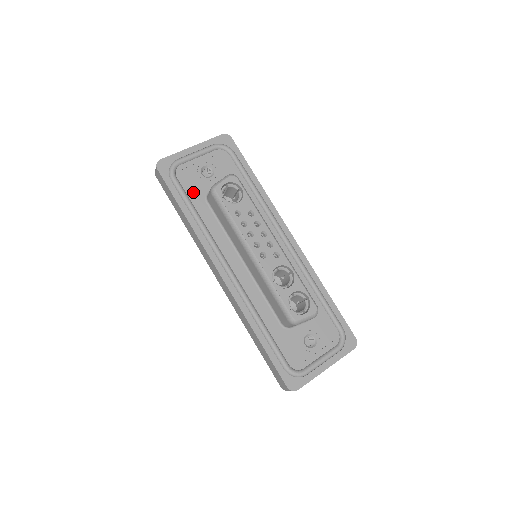
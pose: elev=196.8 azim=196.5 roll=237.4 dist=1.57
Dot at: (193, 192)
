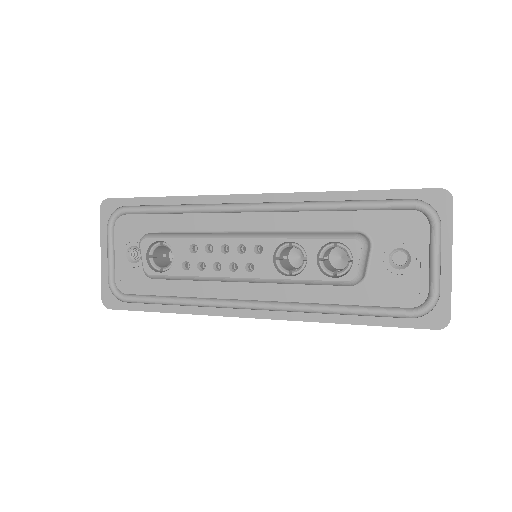
Dot at: (149, 287)
